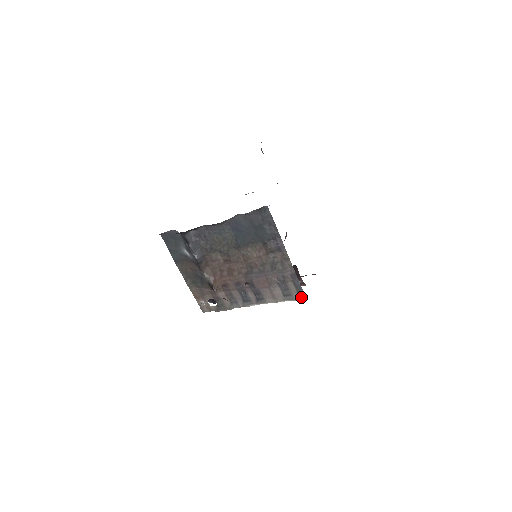
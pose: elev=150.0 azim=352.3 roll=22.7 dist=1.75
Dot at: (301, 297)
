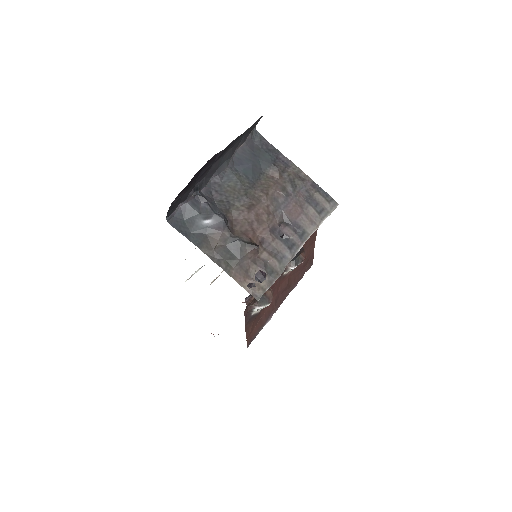
Dot at: (333, 205)
